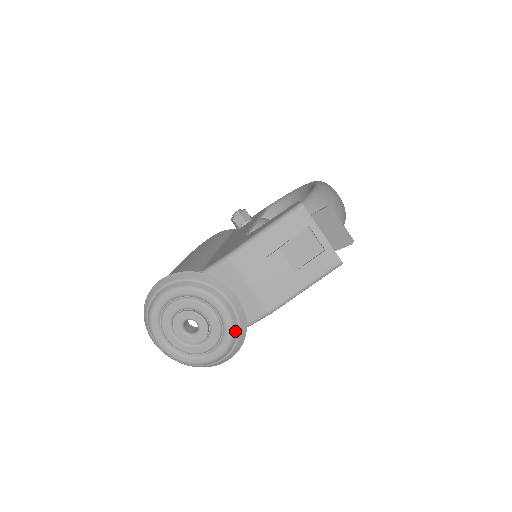
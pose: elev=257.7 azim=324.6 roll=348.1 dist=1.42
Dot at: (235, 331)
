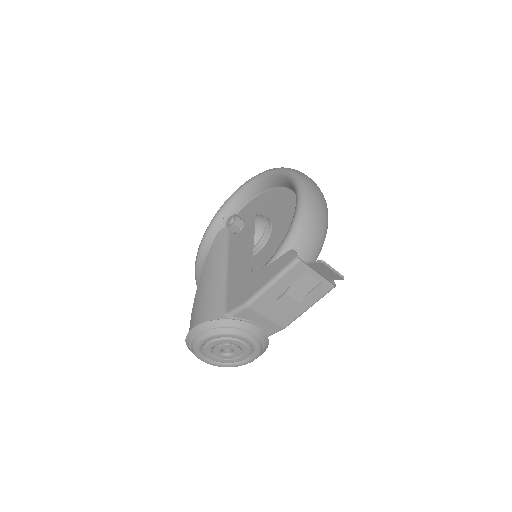
Dot at: (261, 347)
